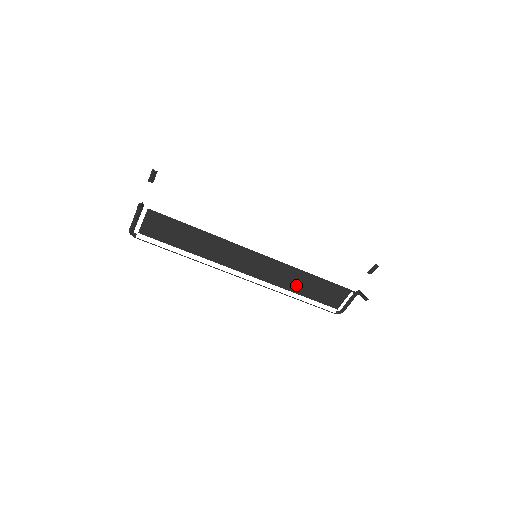
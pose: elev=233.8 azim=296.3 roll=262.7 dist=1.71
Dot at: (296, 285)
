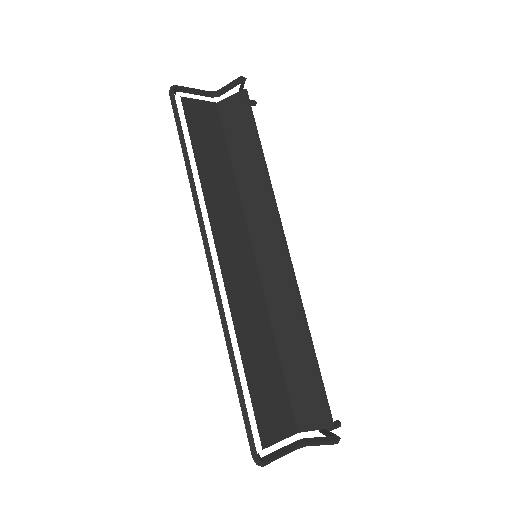
Dot at: (252, 347)
